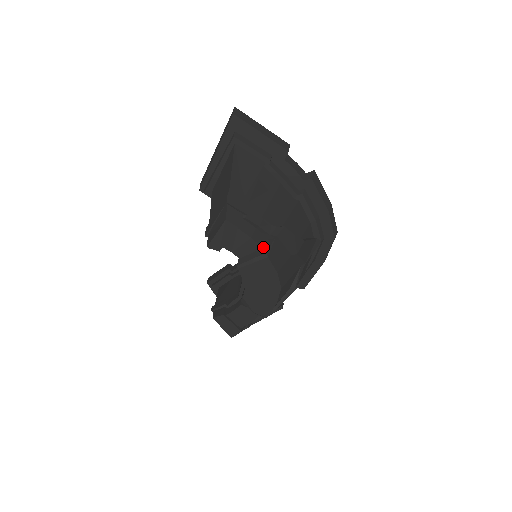
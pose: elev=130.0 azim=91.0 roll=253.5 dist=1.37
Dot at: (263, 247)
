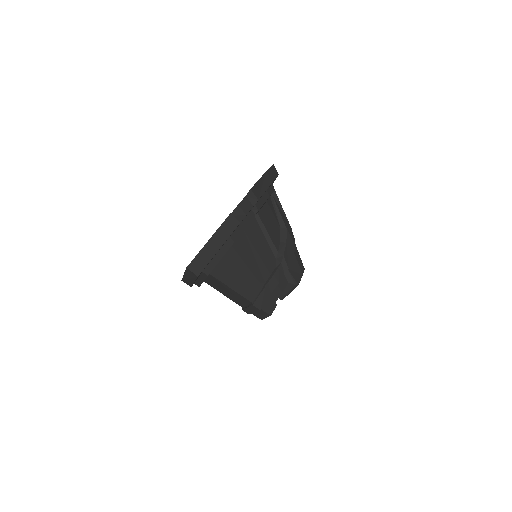
Dot at: (288, 282)
